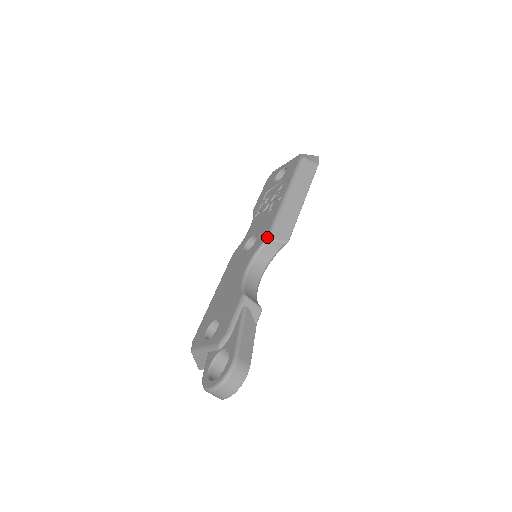
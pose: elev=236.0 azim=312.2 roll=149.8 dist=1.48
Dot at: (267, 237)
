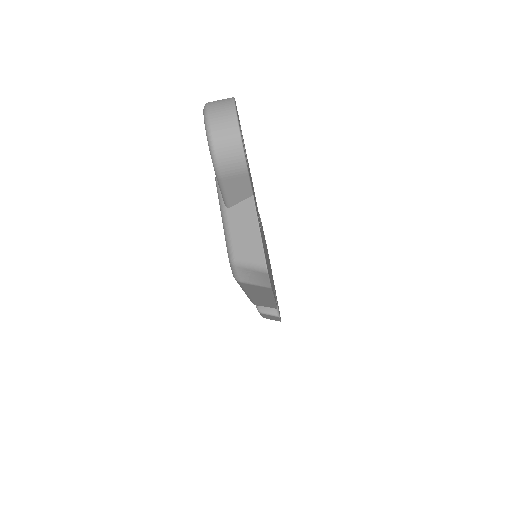
Dot at: occluded
